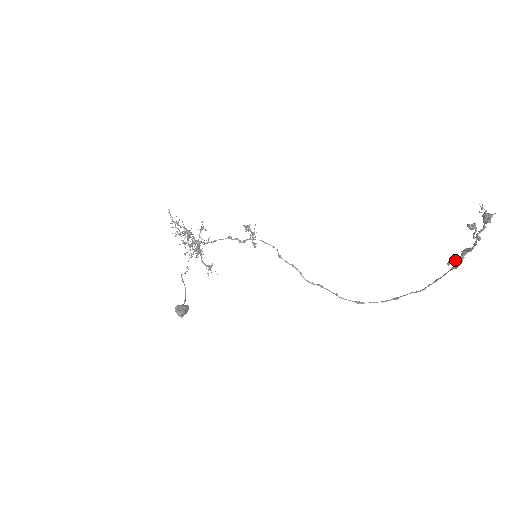
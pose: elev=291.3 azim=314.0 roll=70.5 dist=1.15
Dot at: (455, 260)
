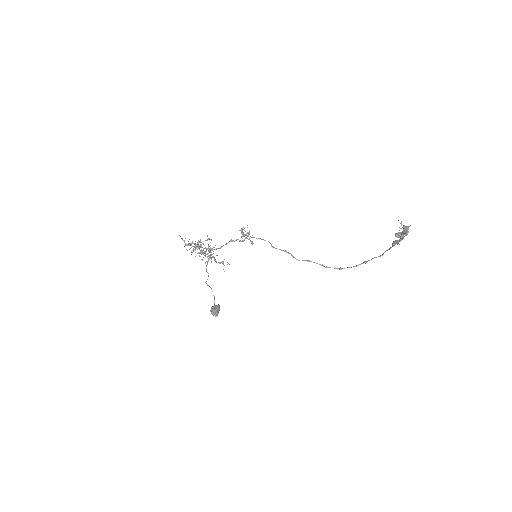
Dot at: (396, 243)
